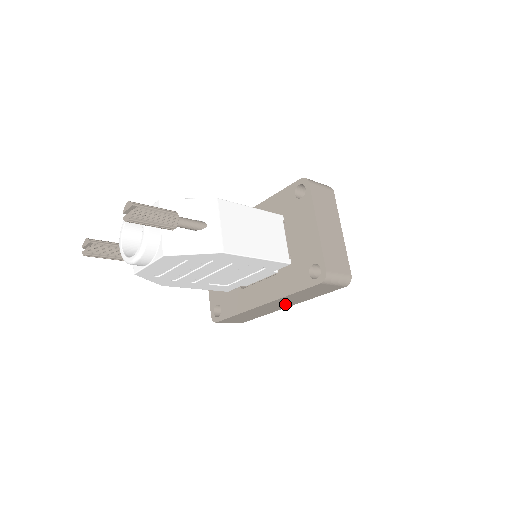
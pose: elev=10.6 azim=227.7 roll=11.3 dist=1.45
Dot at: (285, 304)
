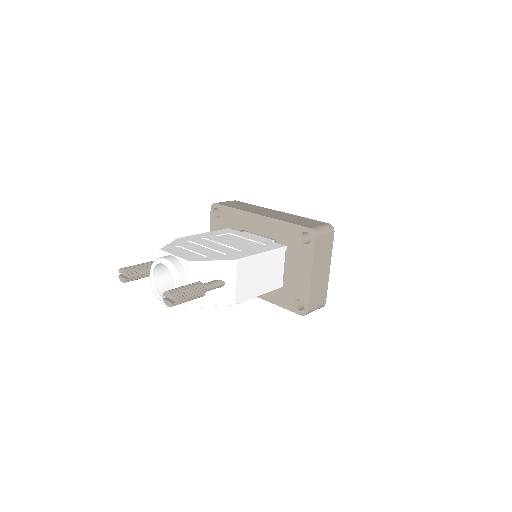
Dot at: occluded
